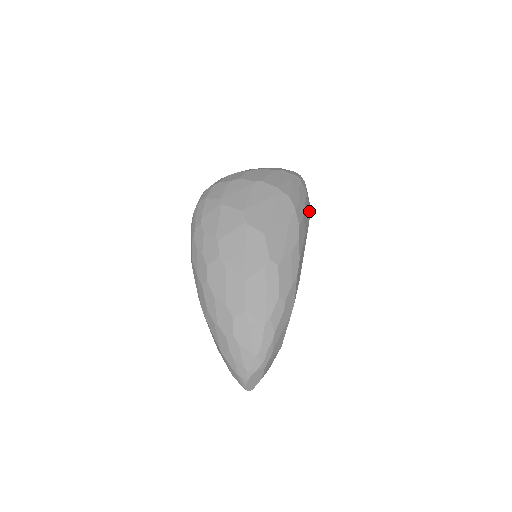
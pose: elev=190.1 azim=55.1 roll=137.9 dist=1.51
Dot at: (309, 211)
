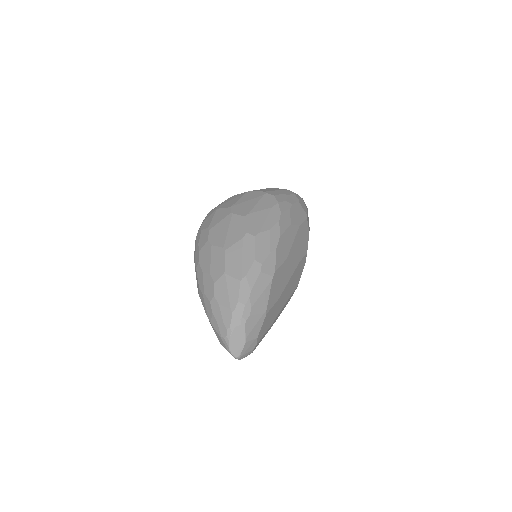
Dot at: (304, 216)
